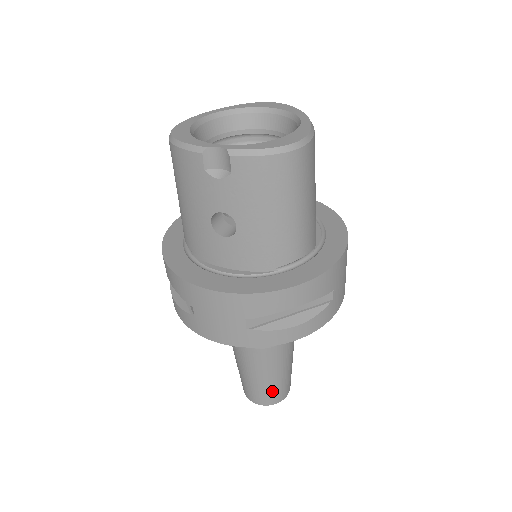
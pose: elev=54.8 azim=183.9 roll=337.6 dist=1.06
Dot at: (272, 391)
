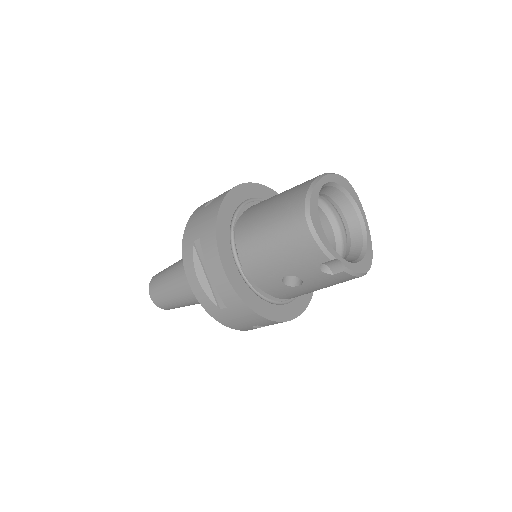
Dot at: occluded
